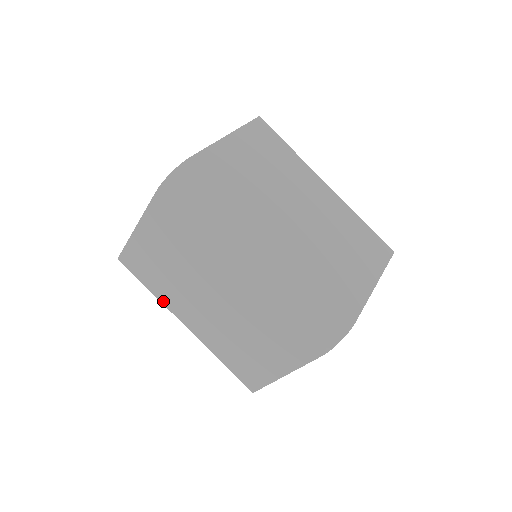
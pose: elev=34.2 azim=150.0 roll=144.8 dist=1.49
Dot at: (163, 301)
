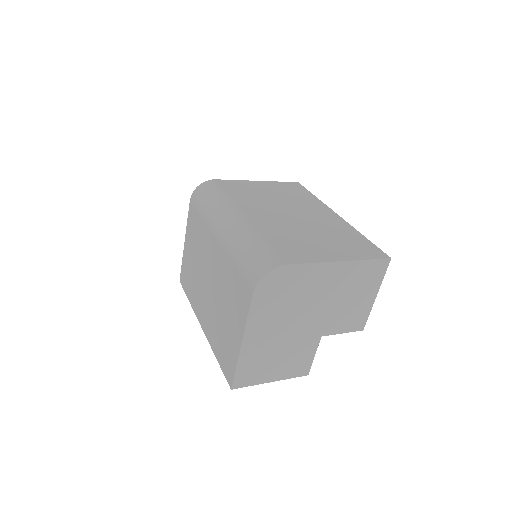
Dot at: (194, 307)
